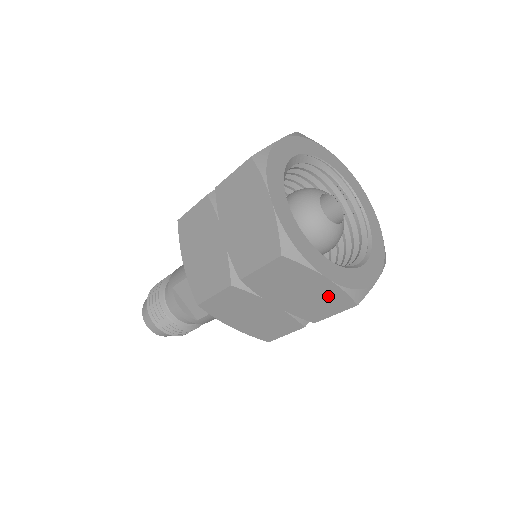
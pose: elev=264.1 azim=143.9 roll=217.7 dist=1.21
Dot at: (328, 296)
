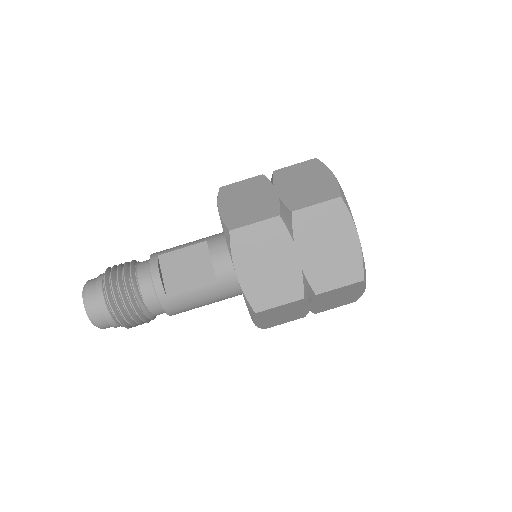
Dot at: (347, 260)
